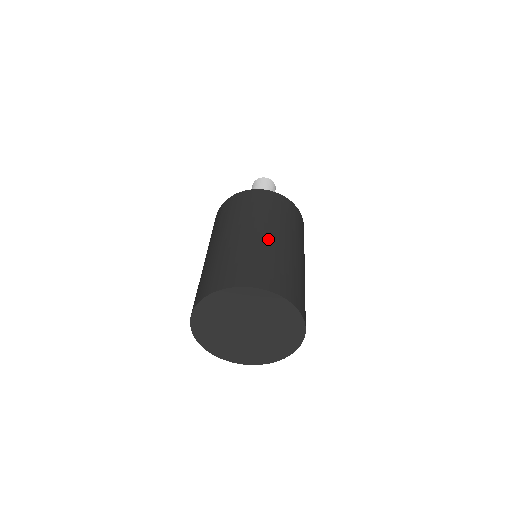
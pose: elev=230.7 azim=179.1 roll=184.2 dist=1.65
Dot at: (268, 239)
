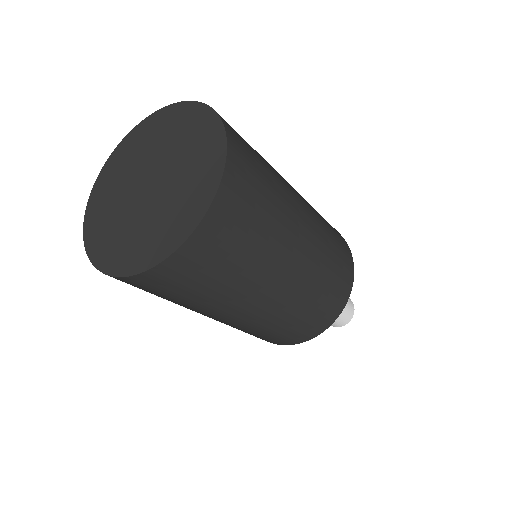
Dot at: (289, 184)
